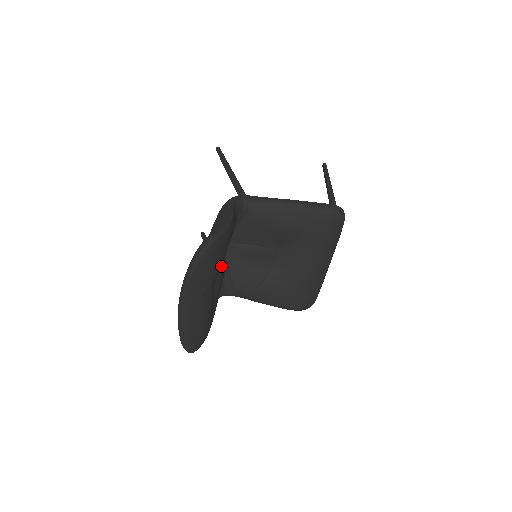
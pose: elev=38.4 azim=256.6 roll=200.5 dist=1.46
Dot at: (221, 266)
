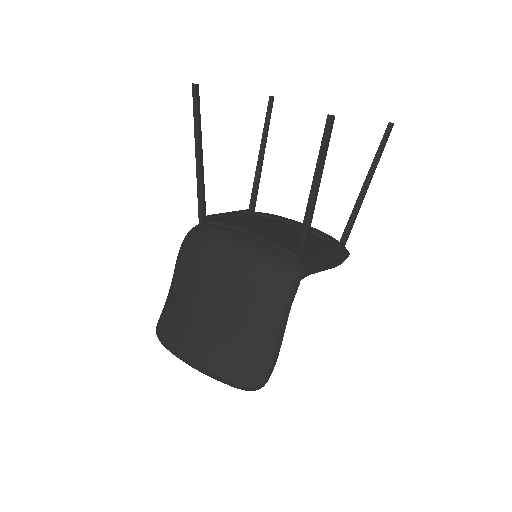
Dot at: occluded
